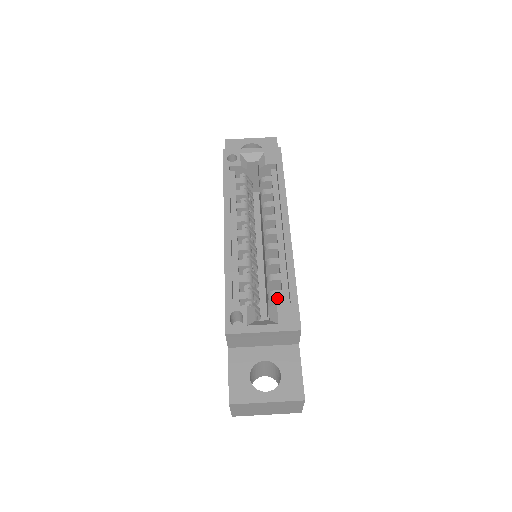
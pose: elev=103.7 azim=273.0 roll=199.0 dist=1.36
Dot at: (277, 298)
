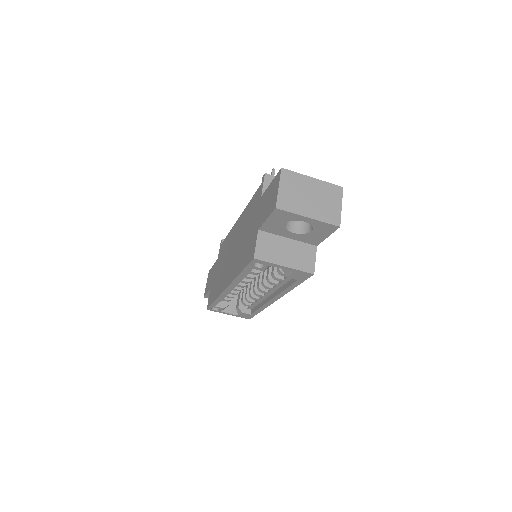
Dot at: (247, 304)
